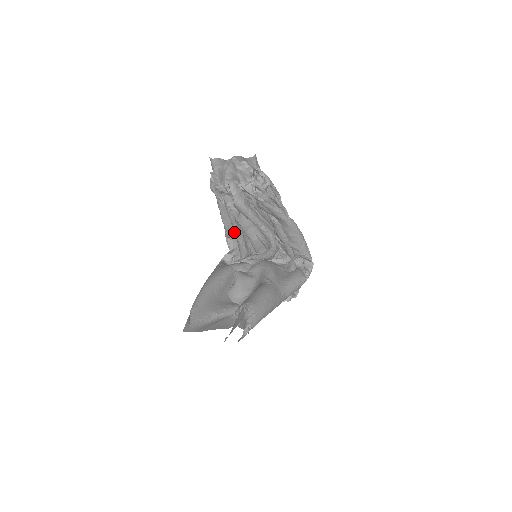
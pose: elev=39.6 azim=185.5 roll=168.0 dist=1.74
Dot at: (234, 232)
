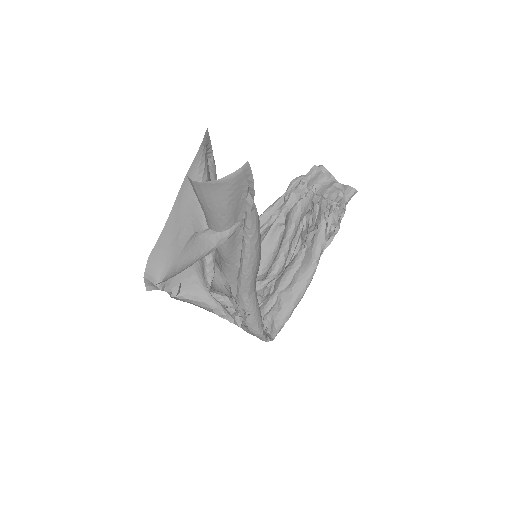
Dot at: occluded
